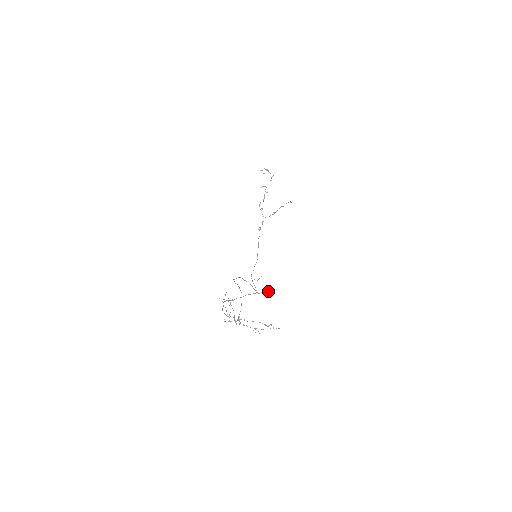
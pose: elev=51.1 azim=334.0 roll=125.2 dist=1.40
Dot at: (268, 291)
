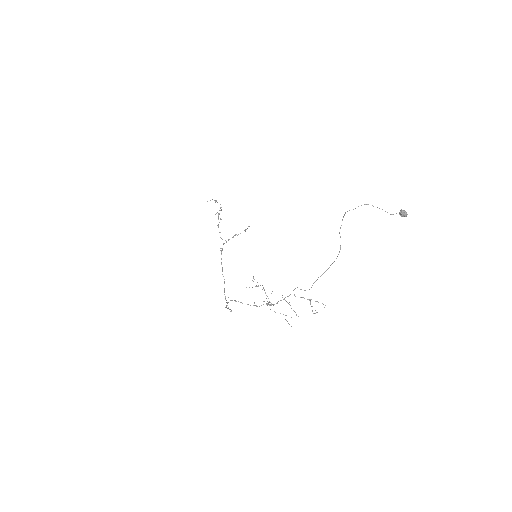
Dot at: (404, 210)
